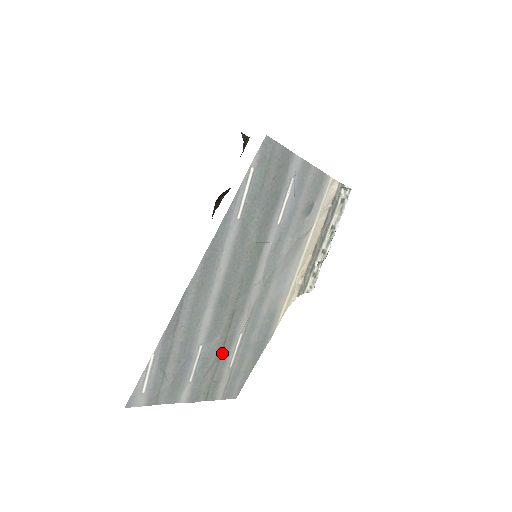
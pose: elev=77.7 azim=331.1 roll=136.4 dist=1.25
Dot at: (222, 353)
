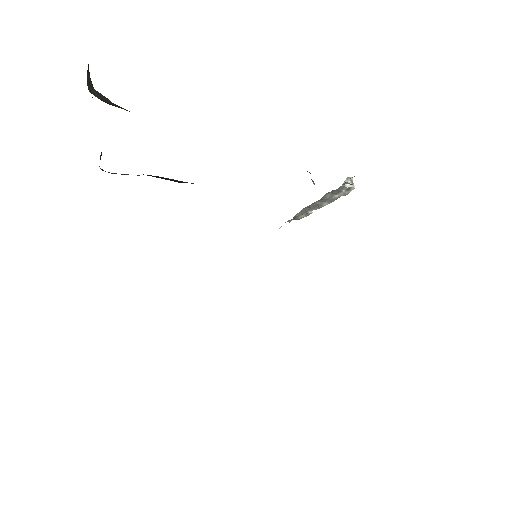
Dot at: occluded
